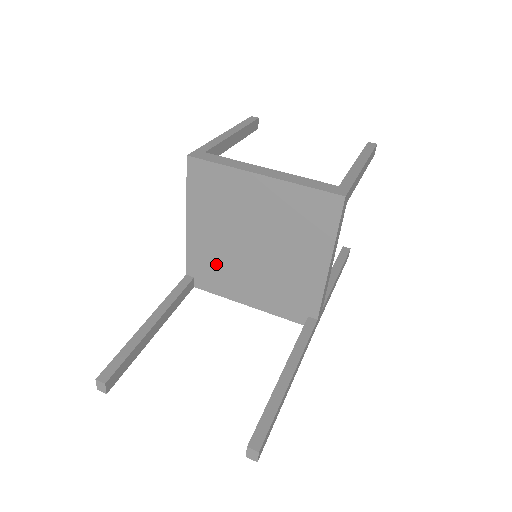
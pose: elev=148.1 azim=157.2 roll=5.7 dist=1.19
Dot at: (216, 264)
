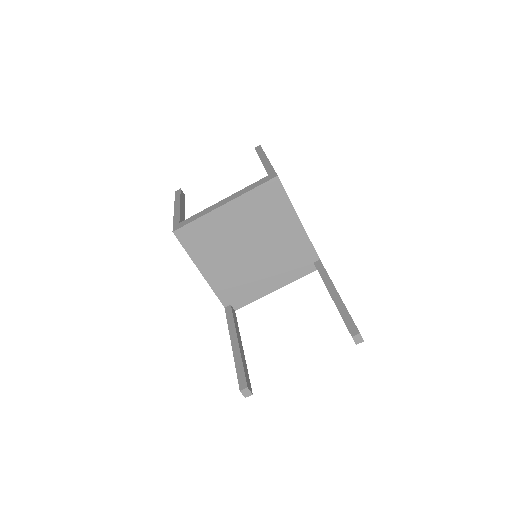
Dot at: (237, 282)
